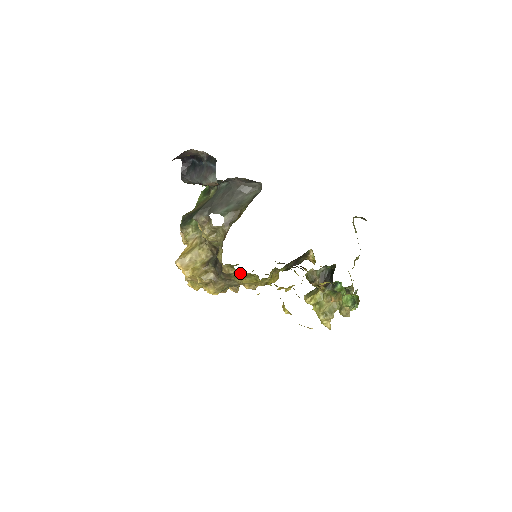
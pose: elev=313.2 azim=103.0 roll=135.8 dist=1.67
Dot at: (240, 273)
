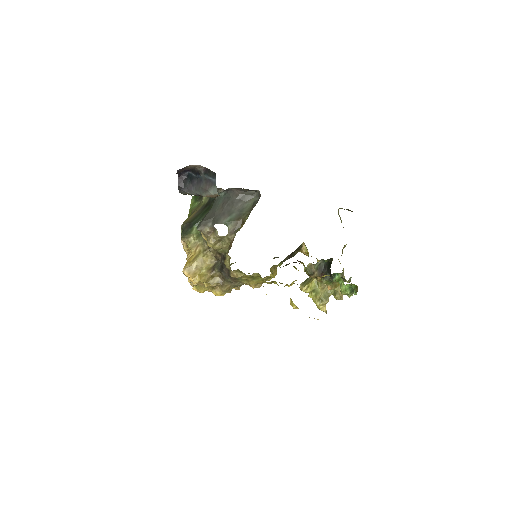
Dot at: (248, 276)
